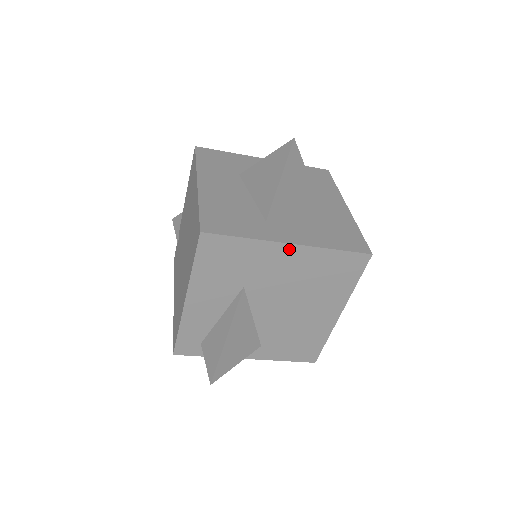
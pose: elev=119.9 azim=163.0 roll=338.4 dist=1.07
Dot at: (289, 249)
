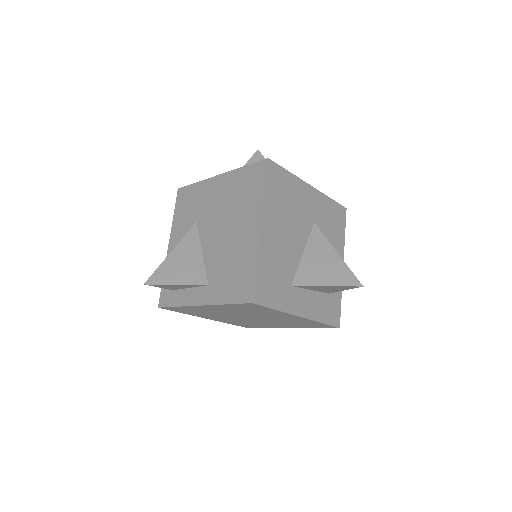
Dot at: (218, 180)
